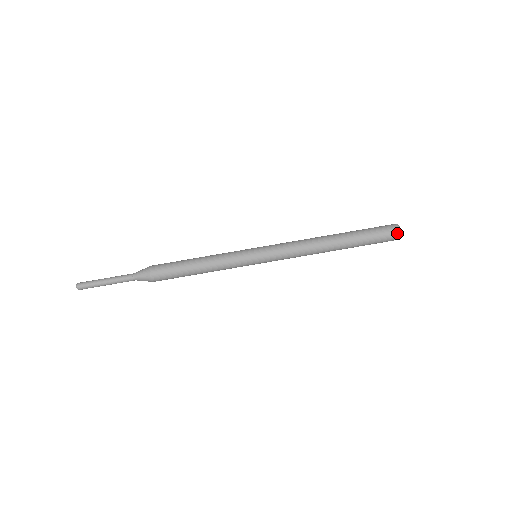
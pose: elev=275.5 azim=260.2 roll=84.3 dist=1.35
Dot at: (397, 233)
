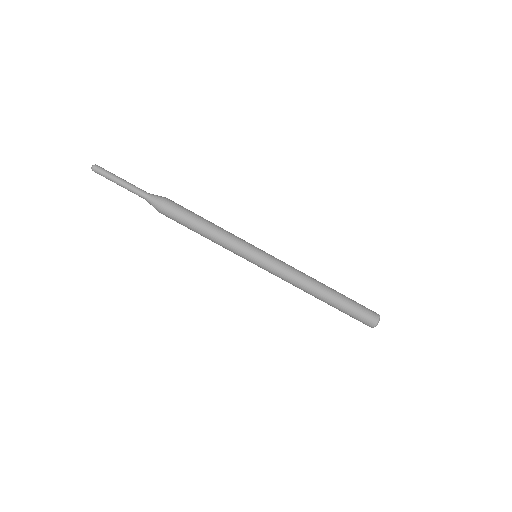
Dot at: (369, 326)
